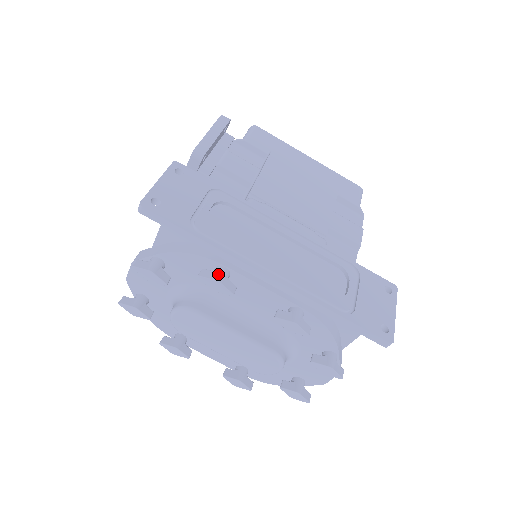
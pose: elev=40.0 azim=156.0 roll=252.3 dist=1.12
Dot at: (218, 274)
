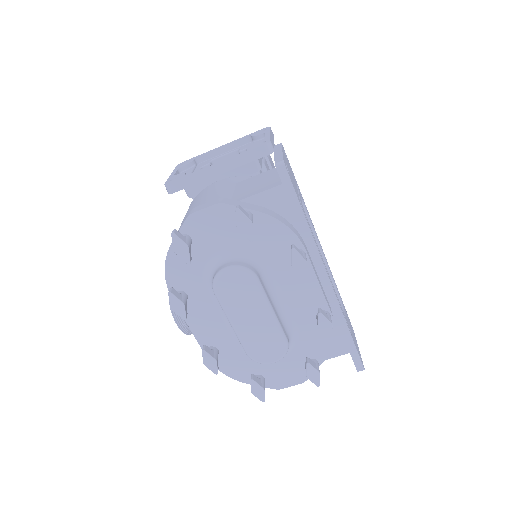
Dot at: (305, 255)
